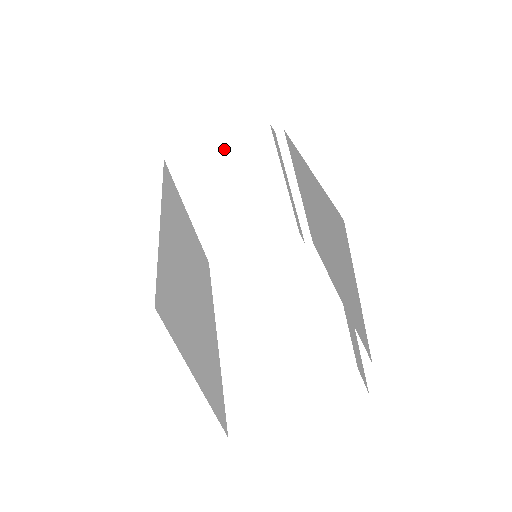
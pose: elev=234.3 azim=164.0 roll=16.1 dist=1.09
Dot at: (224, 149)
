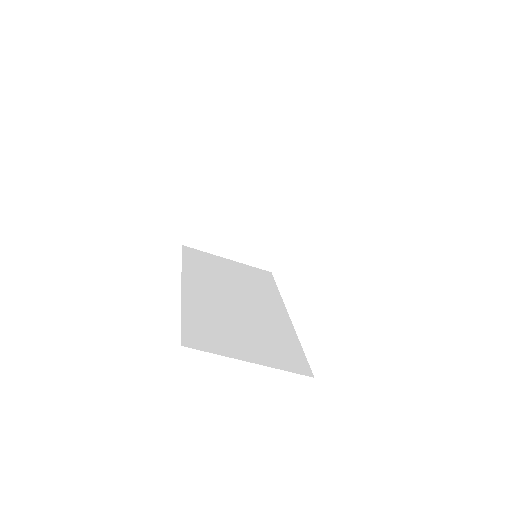
Dot at: (204, 207)
